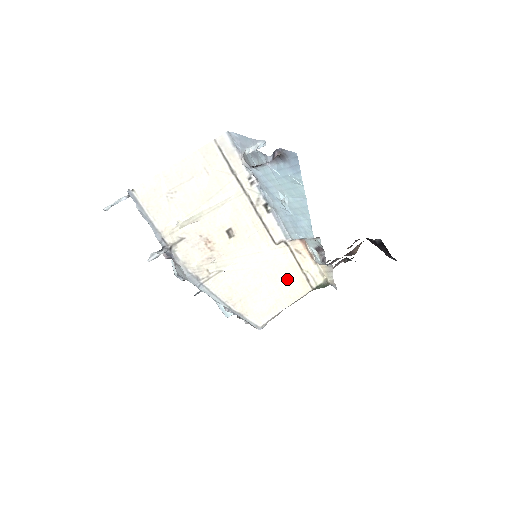
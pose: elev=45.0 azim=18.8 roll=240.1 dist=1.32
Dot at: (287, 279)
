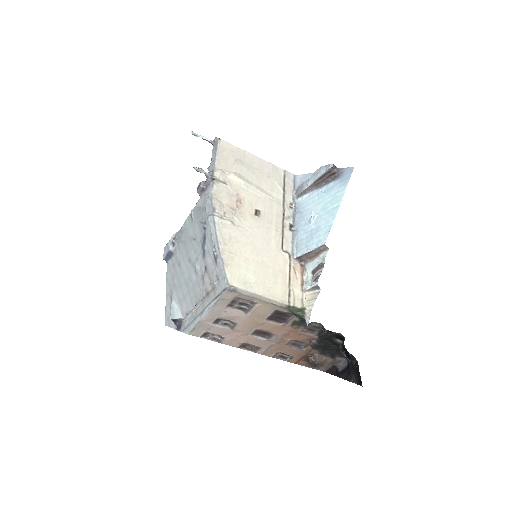
Dot at: (275, 278)
